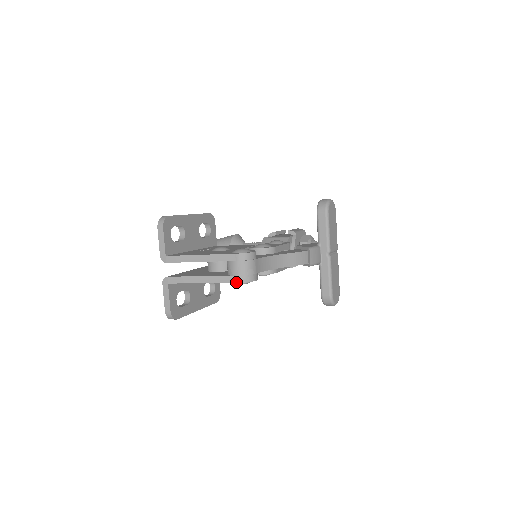
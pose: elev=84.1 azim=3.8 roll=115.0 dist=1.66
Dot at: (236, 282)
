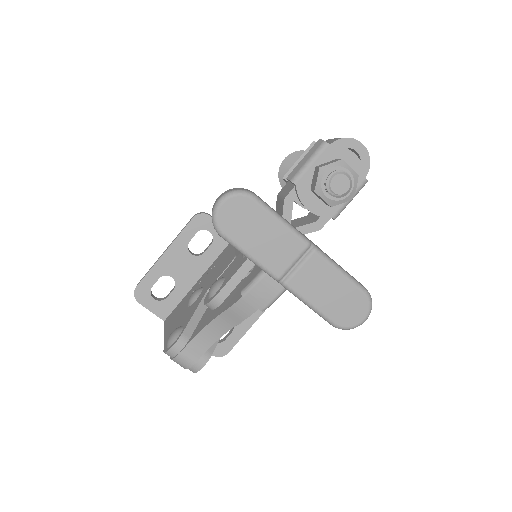
Dot at: occluded
